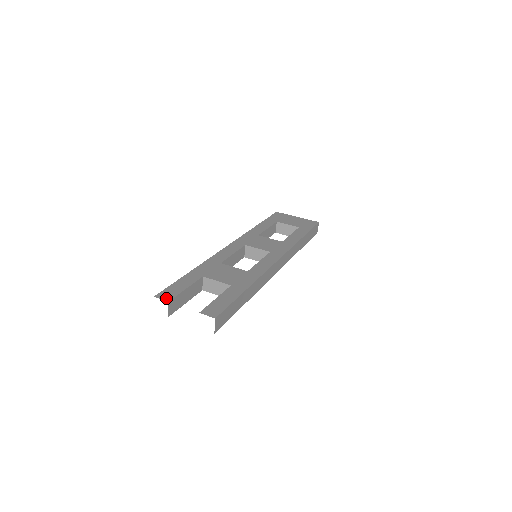
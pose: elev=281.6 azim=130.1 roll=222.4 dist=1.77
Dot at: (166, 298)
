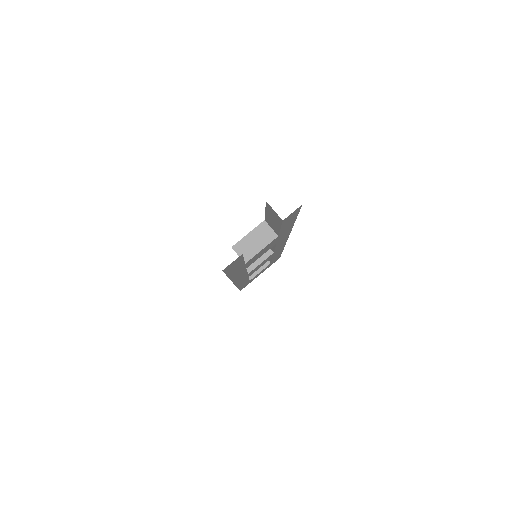
Dot at: occluded
